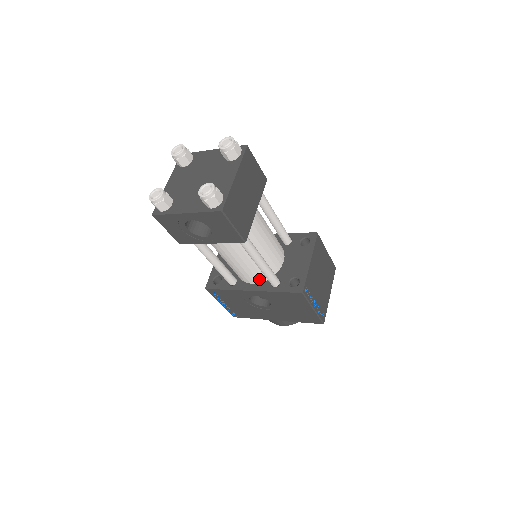
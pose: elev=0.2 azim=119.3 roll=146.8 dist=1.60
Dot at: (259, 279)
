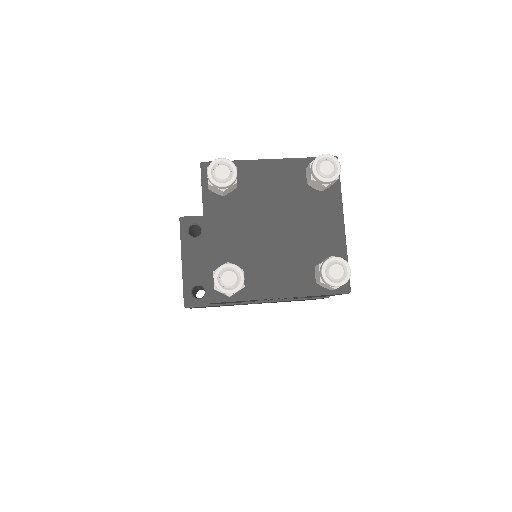
Dot at: occluded
